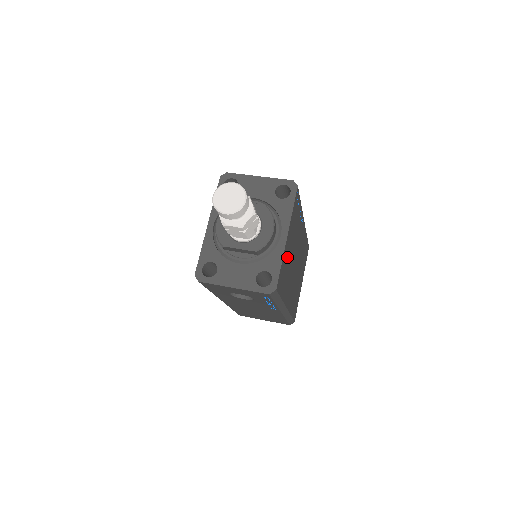
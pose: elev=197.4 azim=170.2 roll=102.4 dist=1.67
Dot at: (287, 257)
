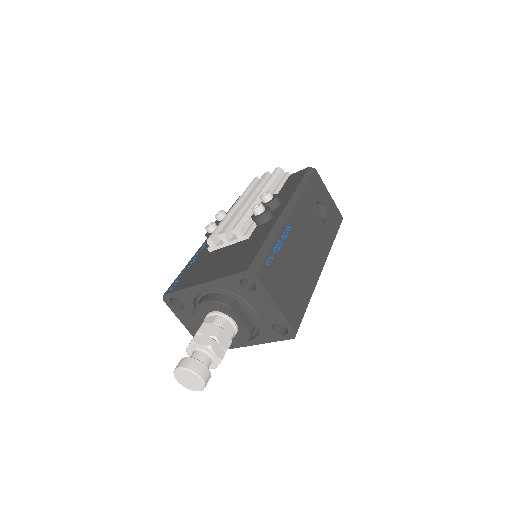
Dot at: occluded
